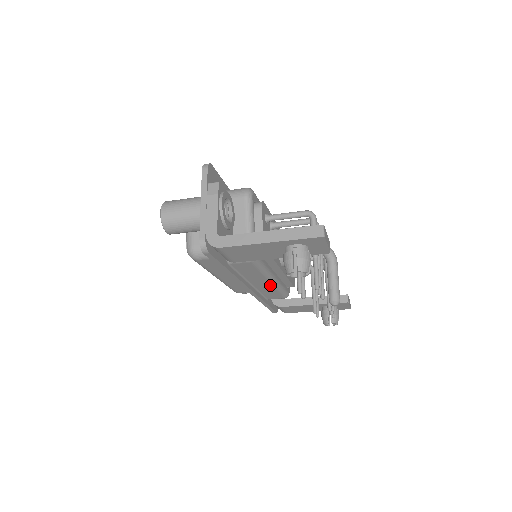
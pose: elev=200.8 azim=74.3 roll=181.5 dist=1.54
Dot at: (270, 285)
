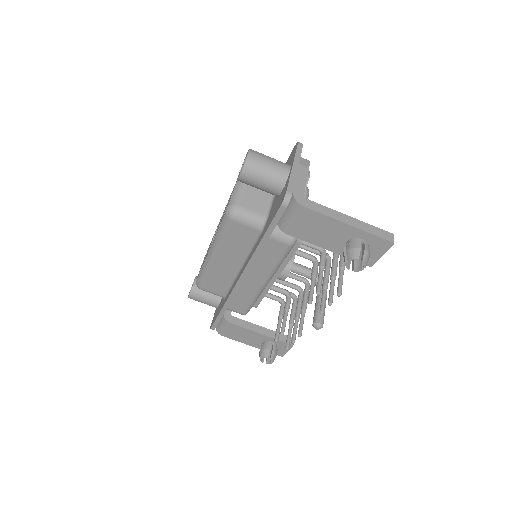
Dot at: (258, 288)
